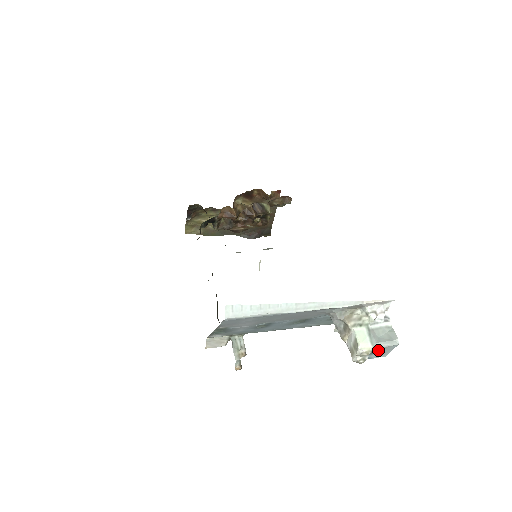
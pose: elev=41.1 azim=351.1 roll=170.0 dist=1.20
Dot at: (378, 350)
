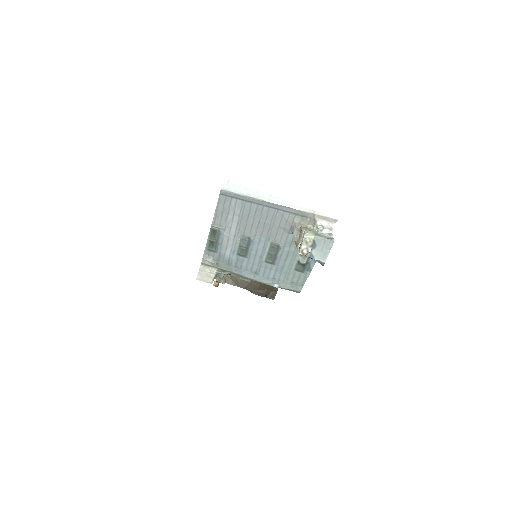
Dot at: (319, 244)
